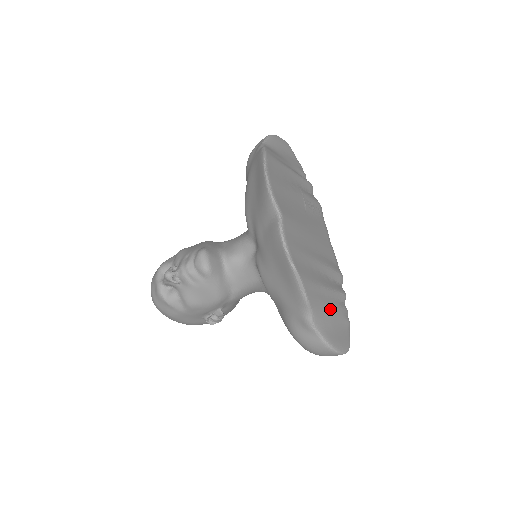
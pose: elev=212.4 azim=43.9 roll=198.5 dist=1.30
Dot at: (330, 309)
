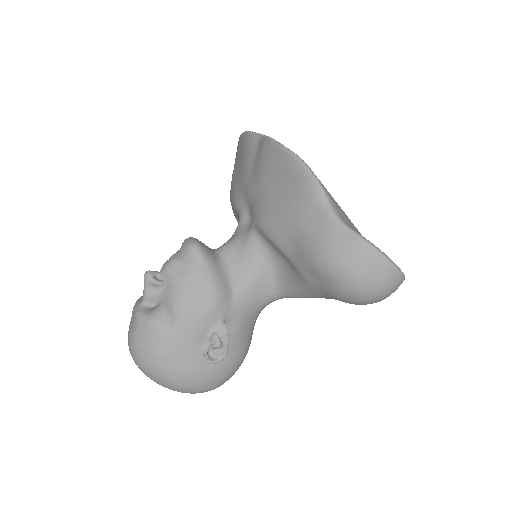
Dot at: (357, 230)
